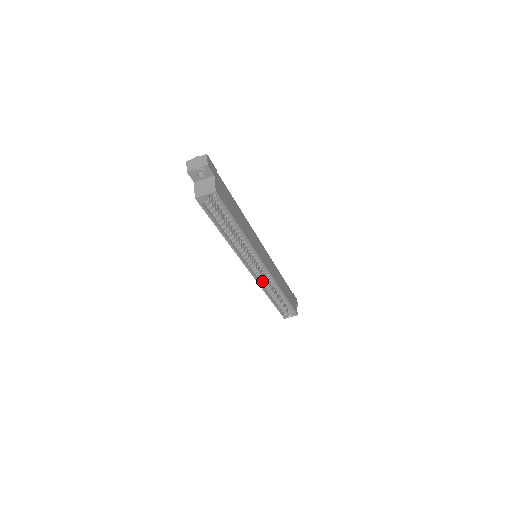
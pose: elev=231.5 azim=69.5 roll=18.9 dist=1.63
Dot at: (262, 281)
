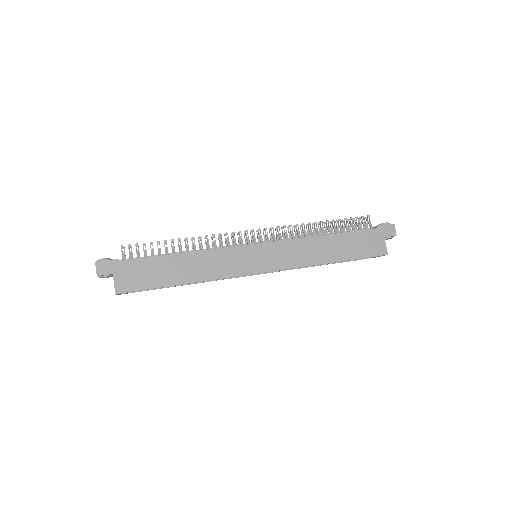
Dot at: occluded
